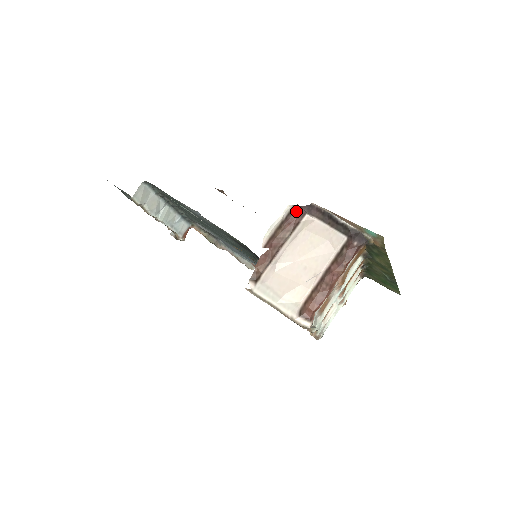
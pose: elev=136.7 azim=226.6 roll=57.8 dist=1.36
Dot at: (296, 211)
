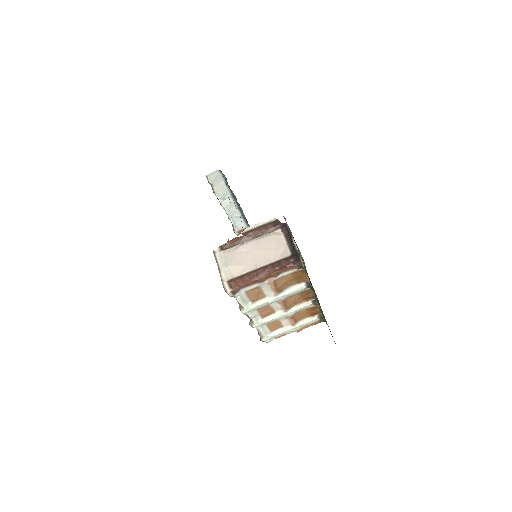
Dot at: (275, 223)
